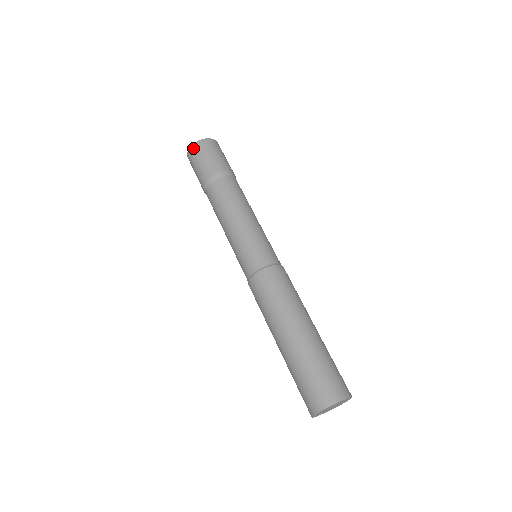
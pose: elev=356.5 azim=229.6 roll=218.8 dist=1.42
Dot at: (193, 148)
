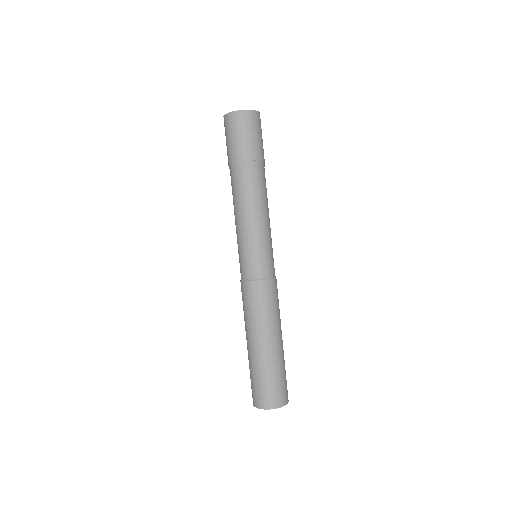
Dot at: (226, 119)
